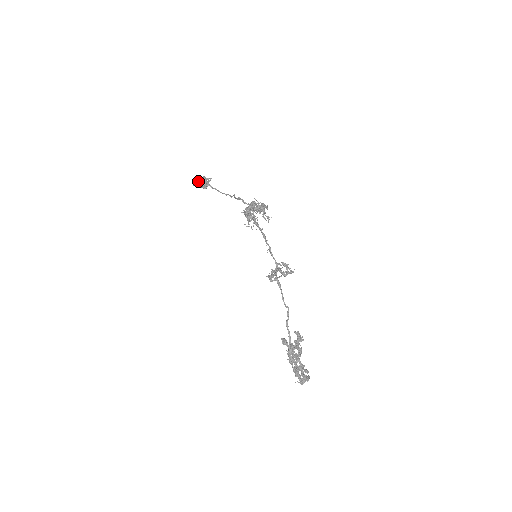
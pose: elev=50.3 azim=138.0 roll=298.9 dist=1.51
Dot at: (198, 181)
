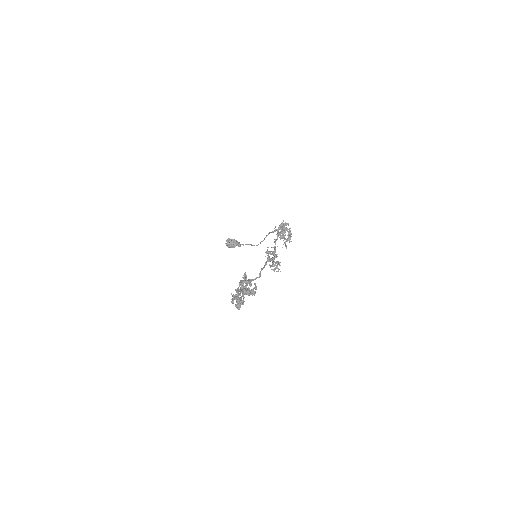
Dot at: occluded
